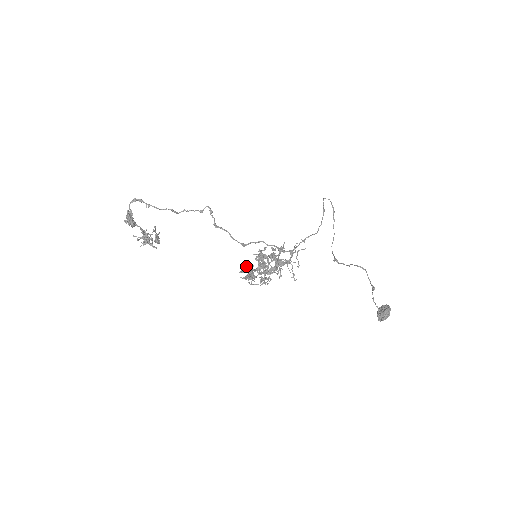
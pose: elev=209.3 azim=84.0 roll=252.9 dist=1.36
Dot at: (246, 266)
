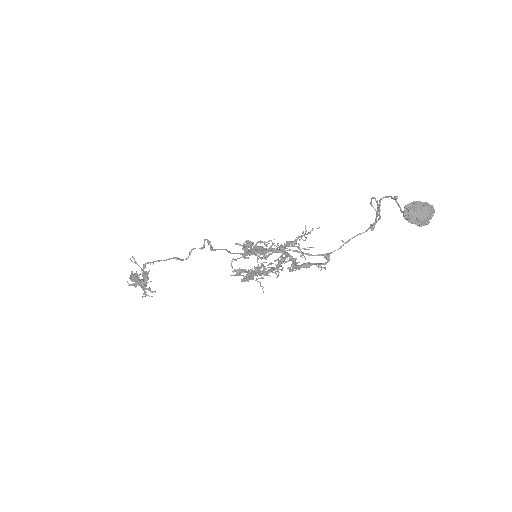
Dot at: occluded
